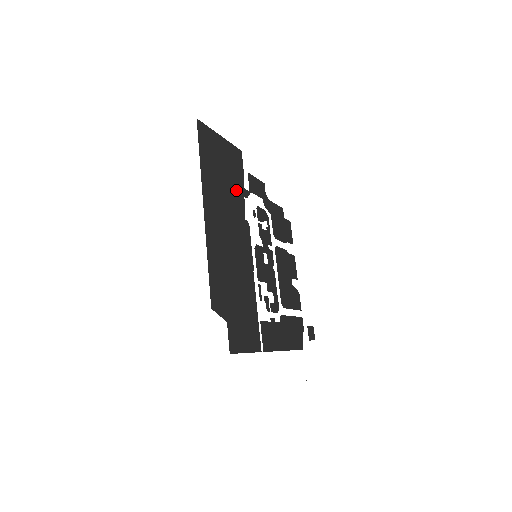
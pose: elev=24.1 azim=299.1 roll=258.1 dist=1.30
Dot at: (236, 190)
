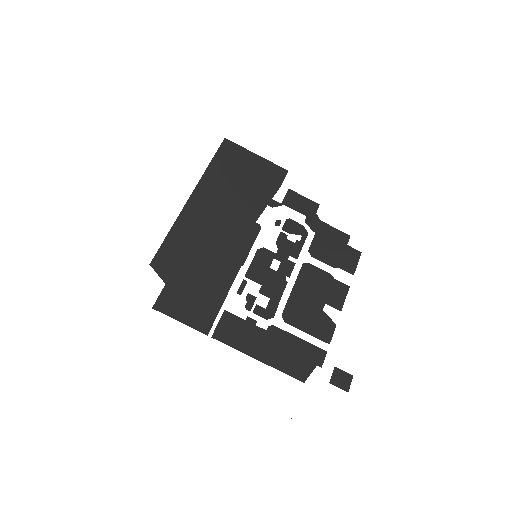
Dot at: (256, 197)
